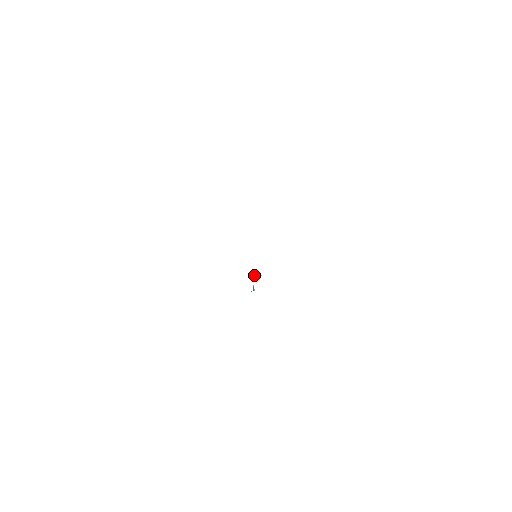
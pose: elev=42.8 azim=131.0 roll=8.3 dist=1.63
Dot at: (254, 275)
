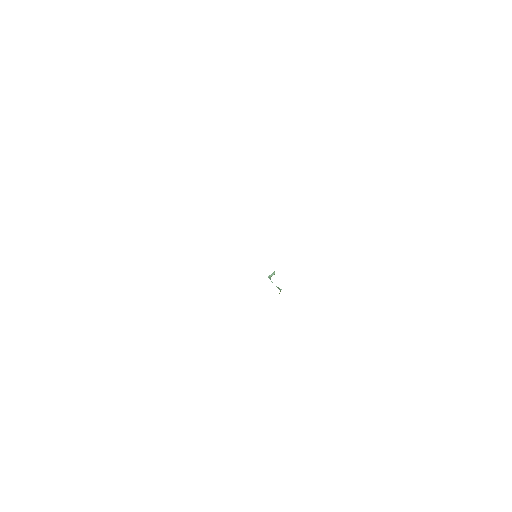
Dot at: (269, 277)
